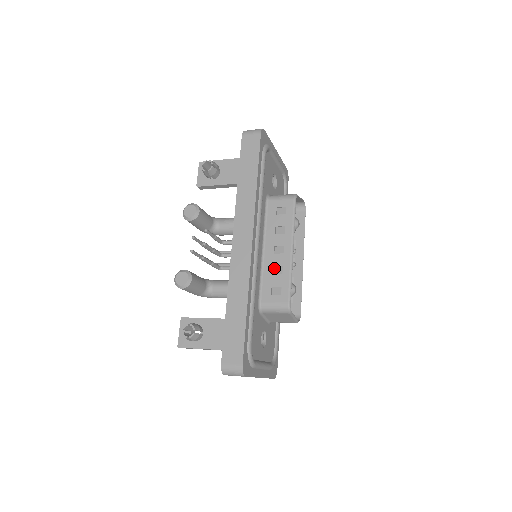
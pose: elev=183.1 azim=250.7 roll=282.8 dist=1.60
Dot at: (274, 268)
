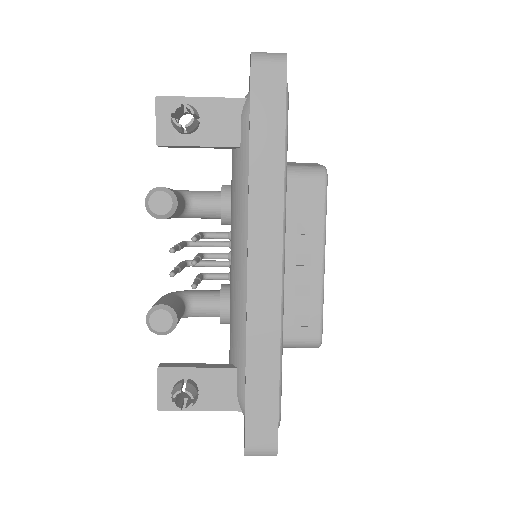
Dot at: (296, 287)
